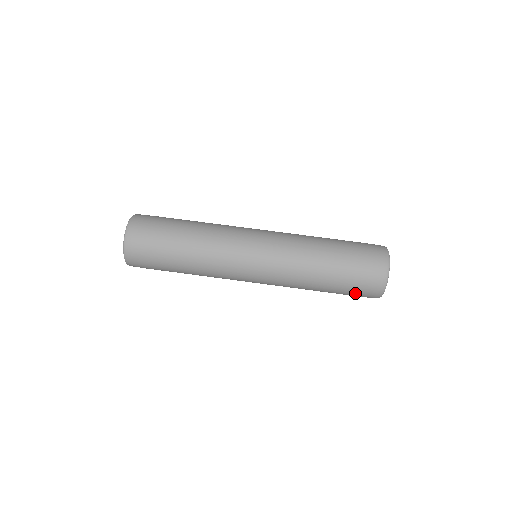
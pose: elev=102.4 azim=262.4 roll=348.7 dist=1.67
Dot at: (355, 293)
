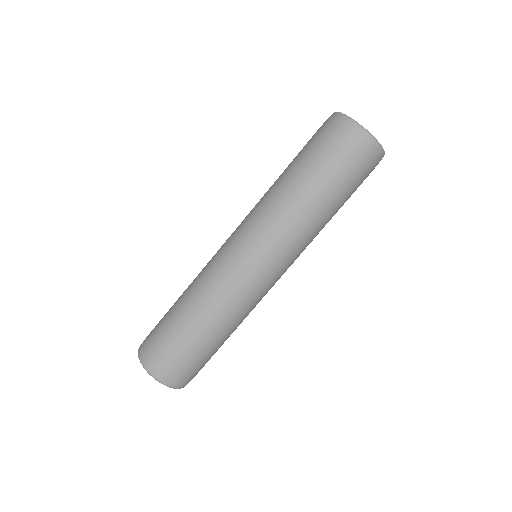
Dot at: occluded
